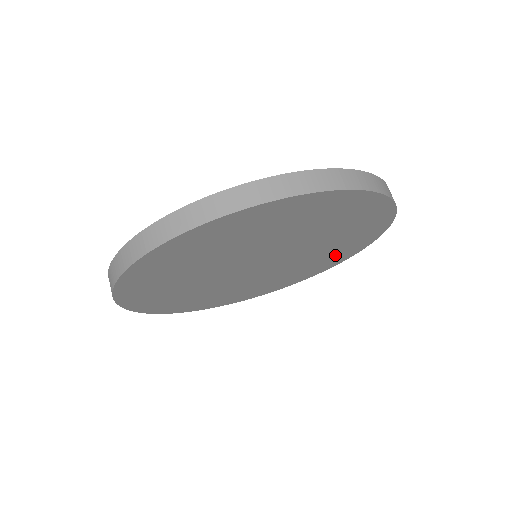
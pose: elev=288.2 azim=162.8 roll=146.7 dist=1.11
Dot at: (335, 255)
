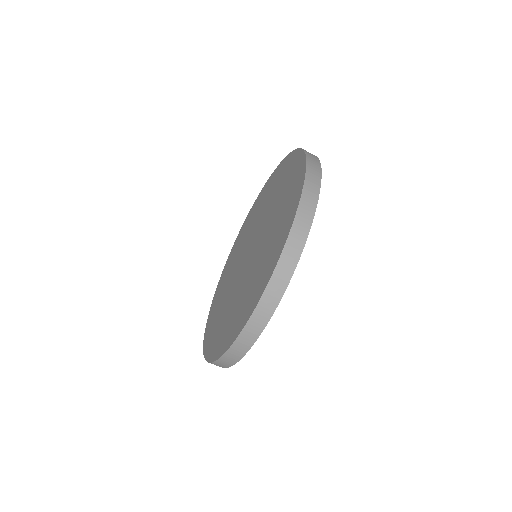
Dot at: occluded
